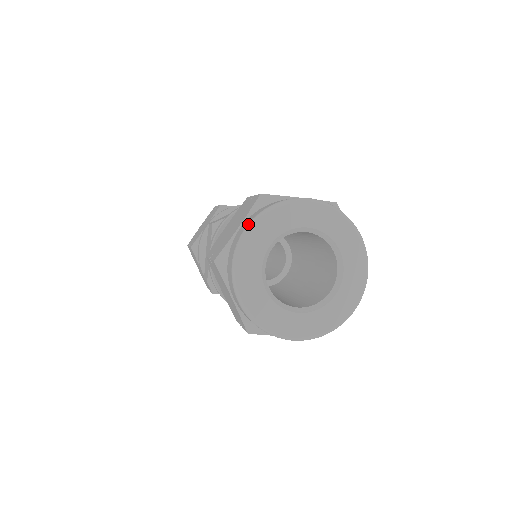
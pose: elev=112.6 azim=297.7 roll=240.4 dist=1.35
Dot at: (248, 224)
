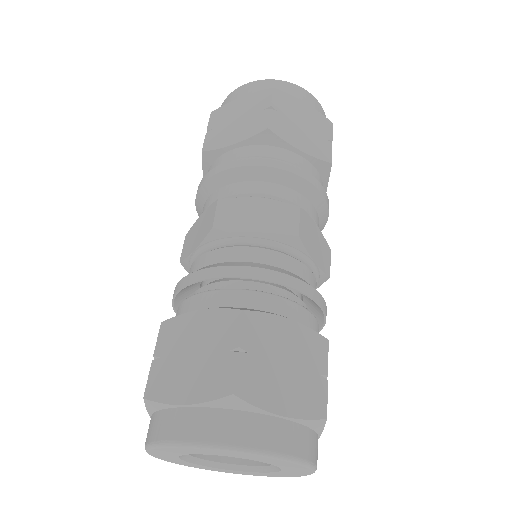
Dot at: (184, 442)
